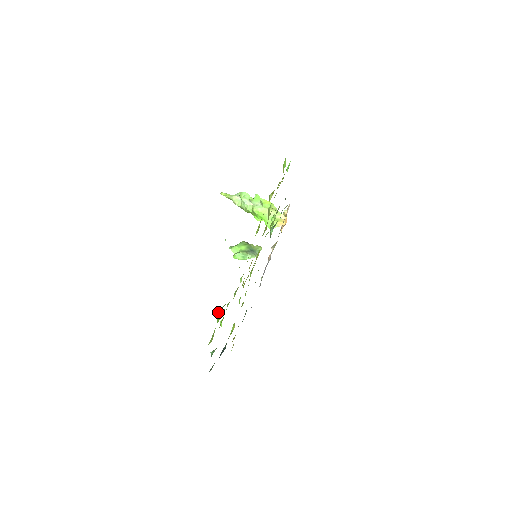
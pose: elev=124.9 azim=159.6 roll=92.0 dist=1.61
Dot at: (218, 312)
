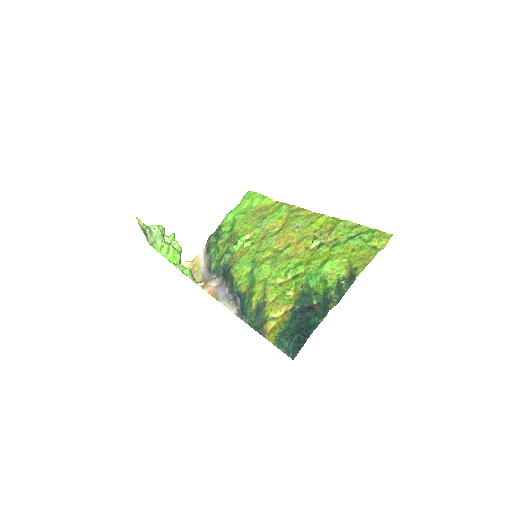
Dot at: (357, 237)
